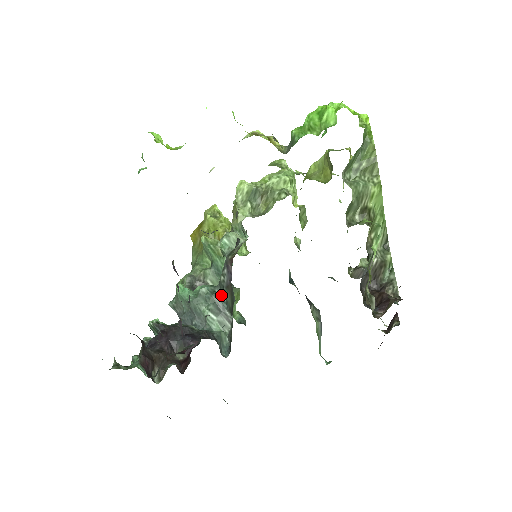
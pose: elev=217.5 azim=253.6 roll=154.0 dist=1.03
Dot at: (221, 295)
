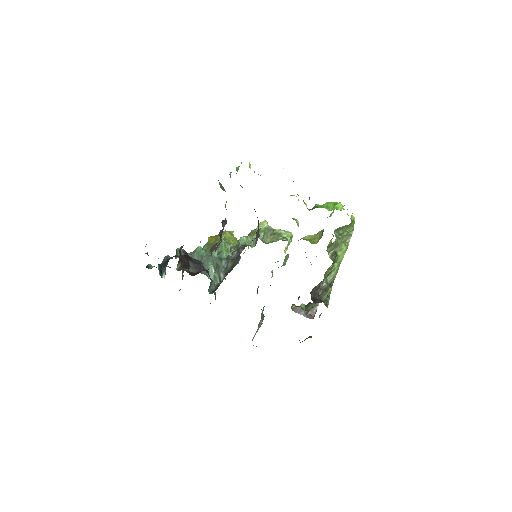
Dot at: (225, 263)
